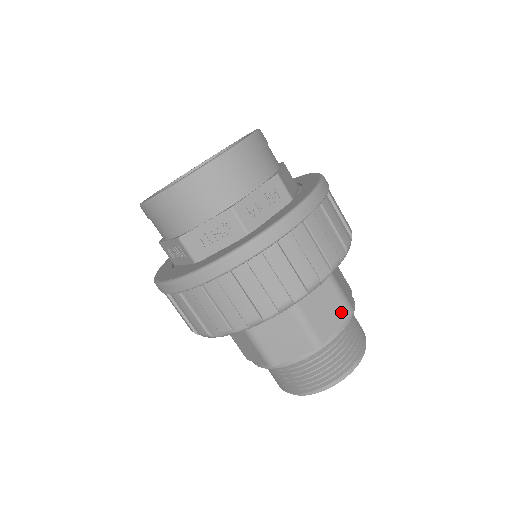
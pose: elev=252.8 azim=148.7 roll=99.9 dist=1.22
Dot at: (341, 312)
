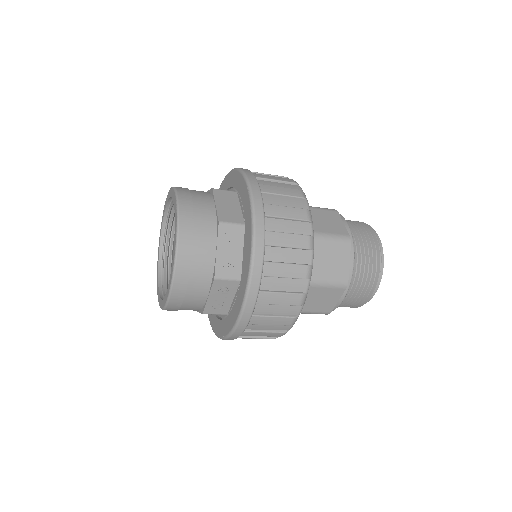
Dot at: (343, 249)
